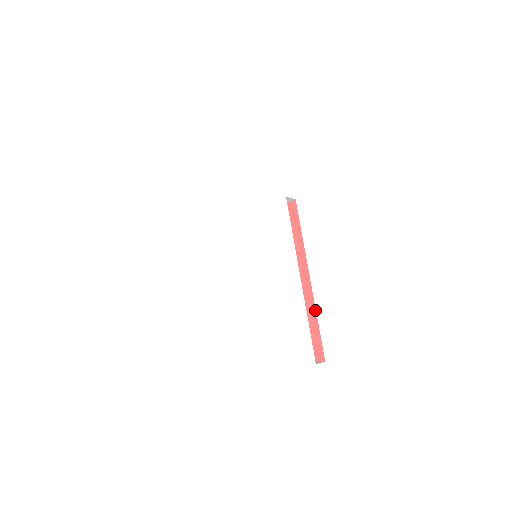
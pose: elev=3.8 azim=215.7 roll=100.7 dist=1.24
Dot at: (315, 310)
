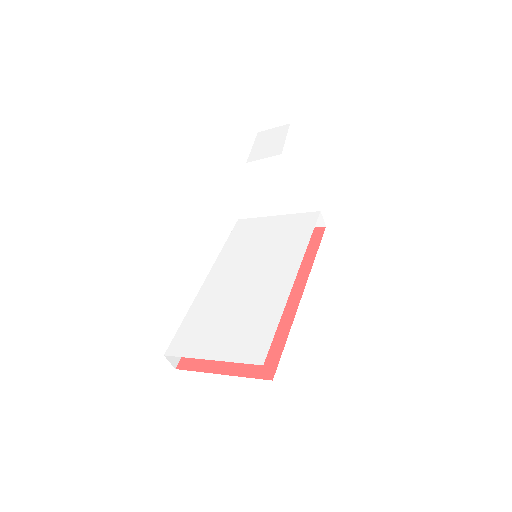
Dot at: (291, 324)
